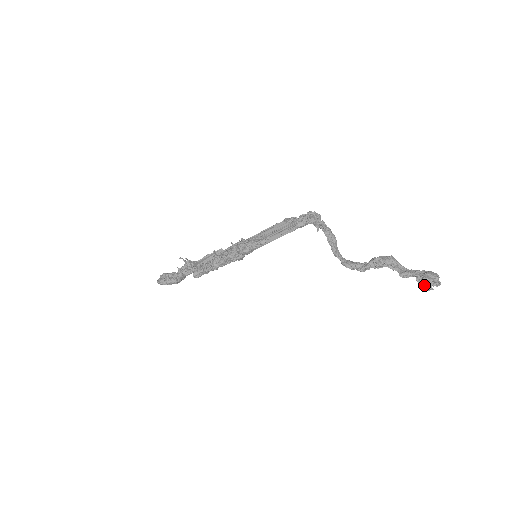
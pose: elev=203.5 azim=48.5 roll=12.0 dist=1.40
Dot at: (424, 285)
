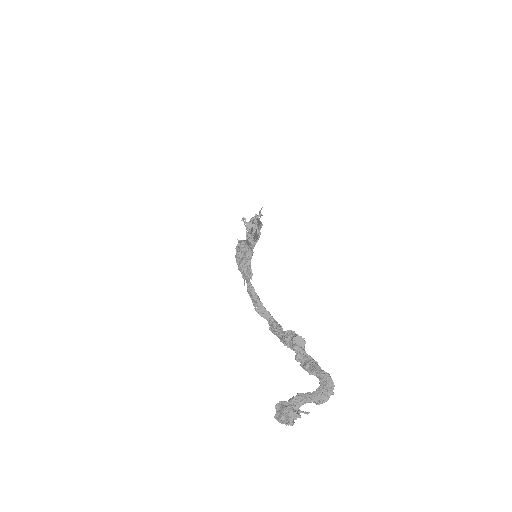
Dot at: occluded
